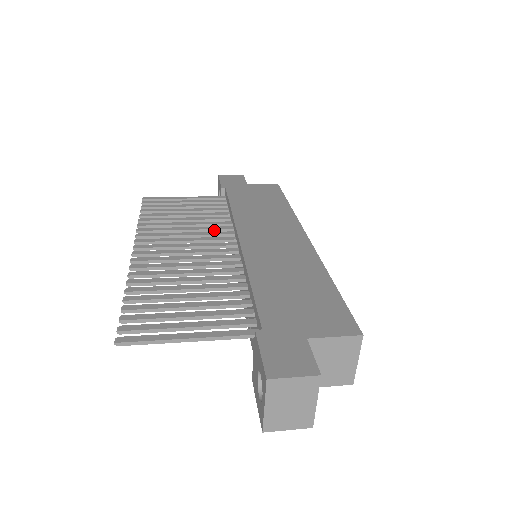
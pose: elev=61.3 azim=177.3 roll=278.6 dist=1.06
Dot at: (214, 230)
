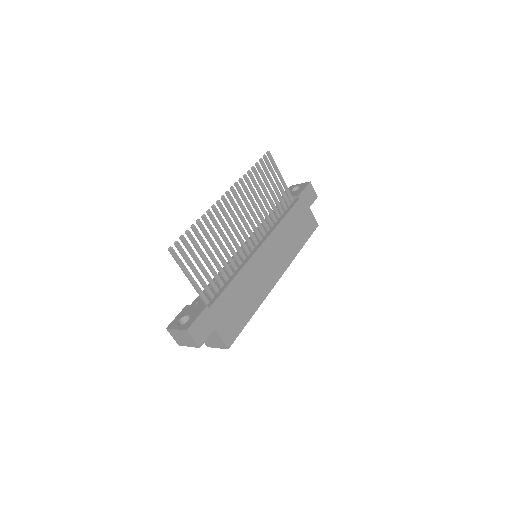
Dot at: (262, 221)
